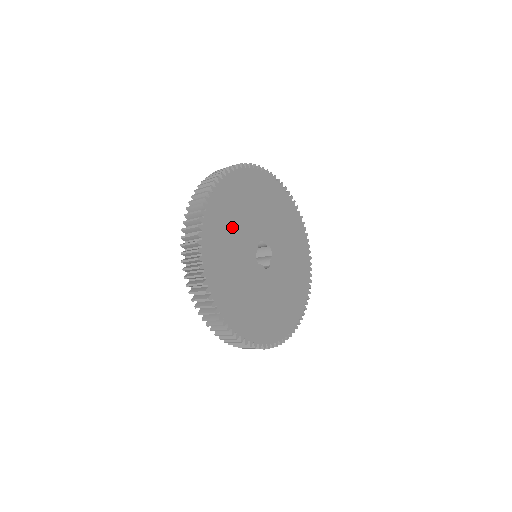
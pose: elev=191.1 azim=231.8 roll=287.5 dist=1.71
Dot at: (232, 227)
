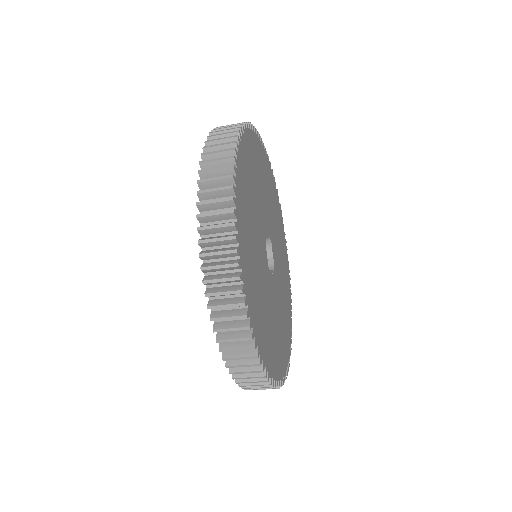
Dot at: (261, 183)
